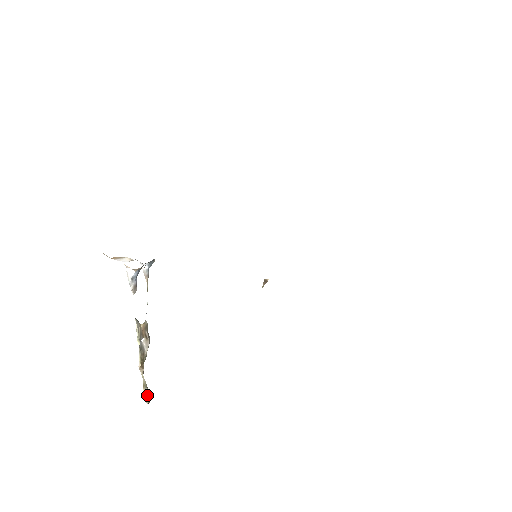
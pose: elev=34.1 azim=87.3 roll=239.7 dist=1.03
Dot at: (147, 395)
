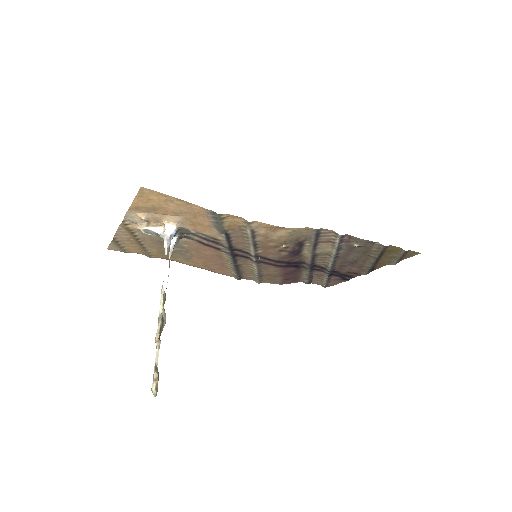
Dot at: occluded
